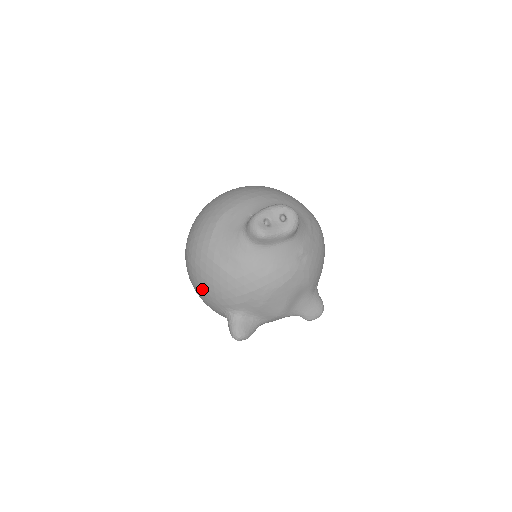
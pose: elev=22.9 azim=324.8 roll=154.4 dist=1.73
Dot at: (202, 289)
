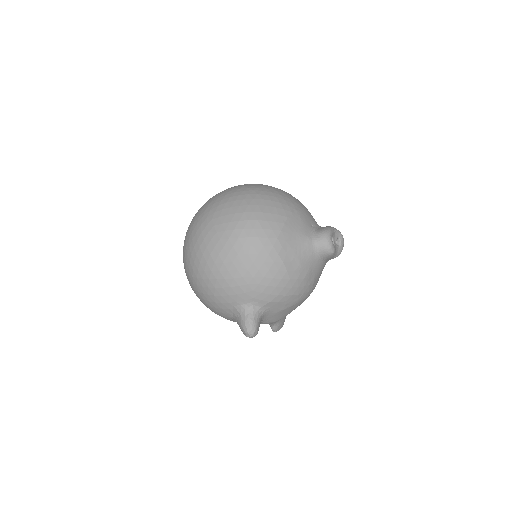
Dot at: (242, 274)
